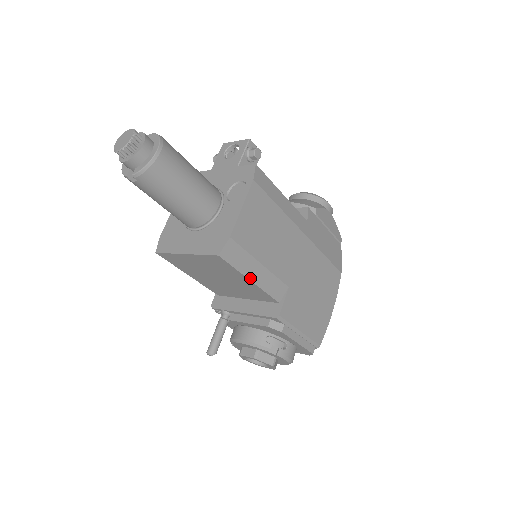
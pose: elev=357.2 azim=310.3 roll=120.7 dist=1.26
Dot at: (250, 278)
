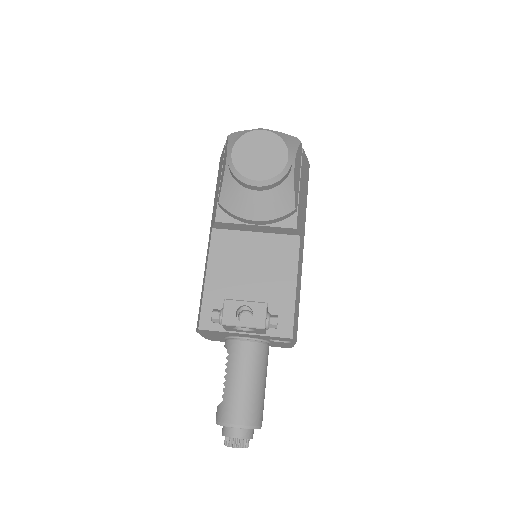
Dot at: occluded
